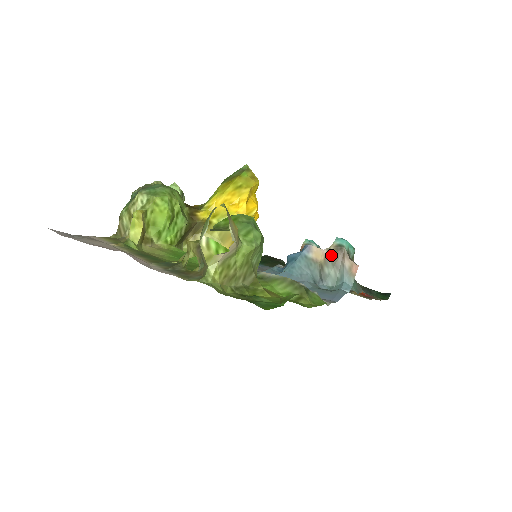
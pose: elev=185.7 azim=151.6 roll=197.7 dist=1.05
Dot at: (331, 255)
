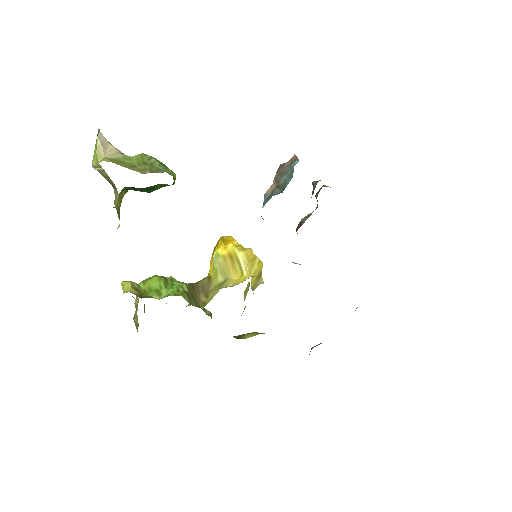
Dot at: (277, 177)
